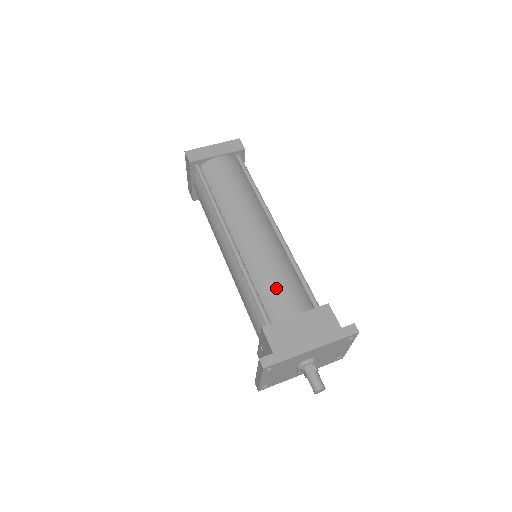
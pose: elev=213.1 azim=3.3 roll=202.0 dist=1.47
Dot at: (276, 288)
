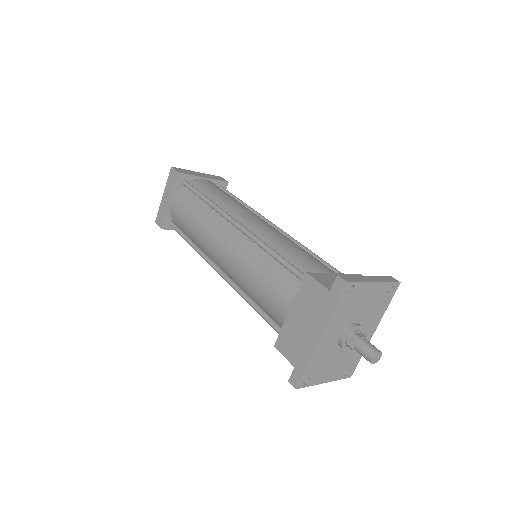
Dot at: (265, 294)
